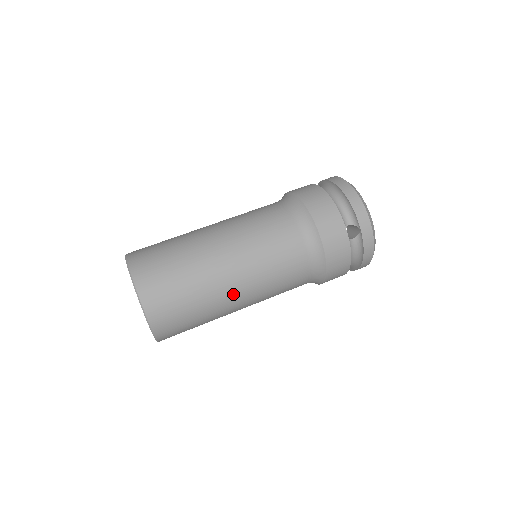
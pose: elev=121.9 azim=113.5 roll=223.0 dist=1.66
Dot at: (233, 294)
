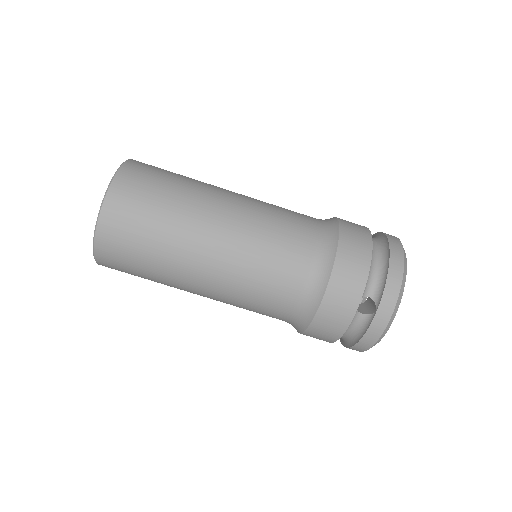
Dot at: (197, 274)
